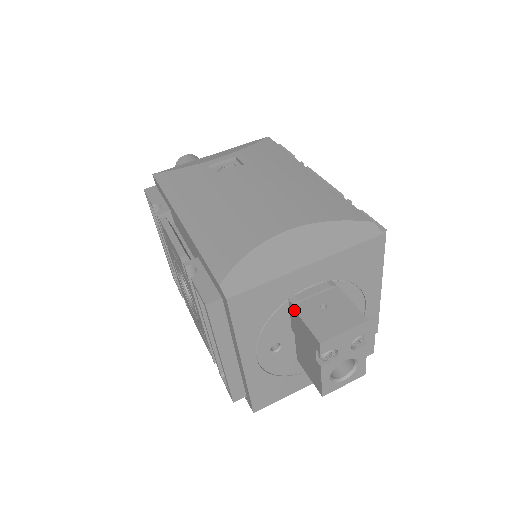
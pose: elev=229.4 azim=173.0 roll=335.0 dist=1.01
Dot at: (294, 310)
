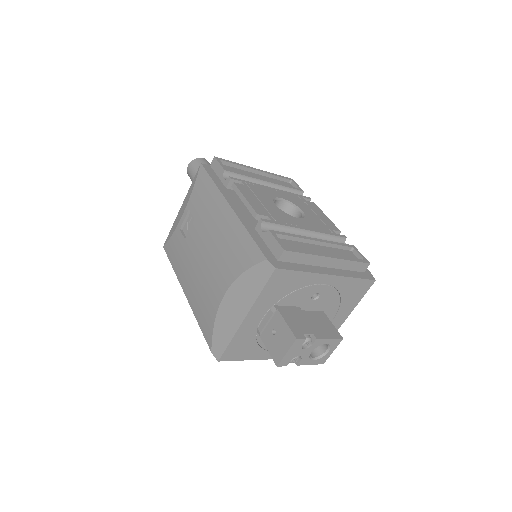
Dot at: (262, 340)
